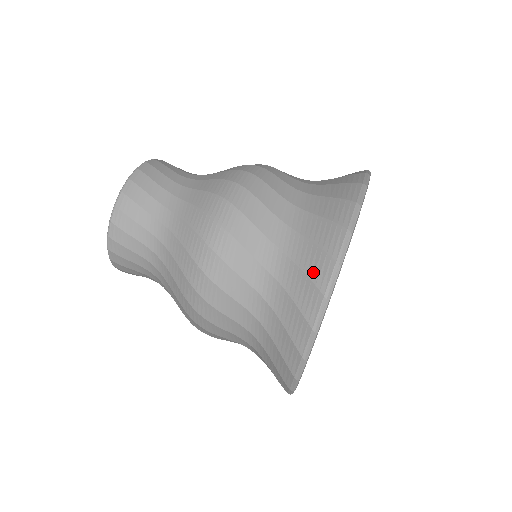
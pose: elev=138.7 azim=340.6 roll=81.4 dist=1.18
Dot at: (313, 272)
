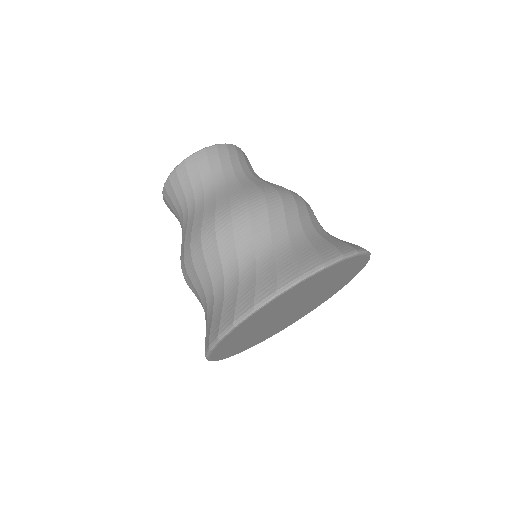
Dot at: (282, 273)
